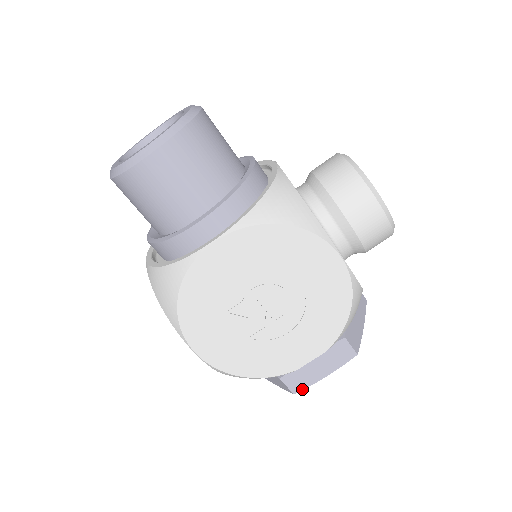
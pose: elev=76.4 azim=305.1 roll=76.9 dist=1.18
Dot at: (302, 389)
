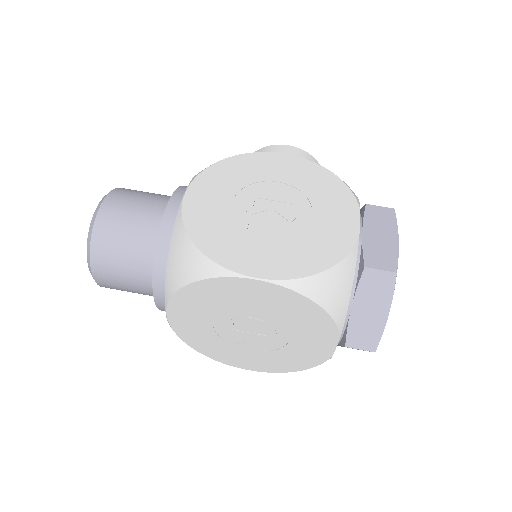
Dot at: (396, 263)
